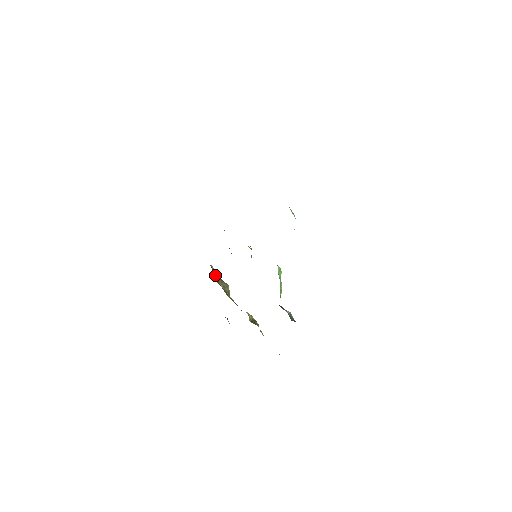
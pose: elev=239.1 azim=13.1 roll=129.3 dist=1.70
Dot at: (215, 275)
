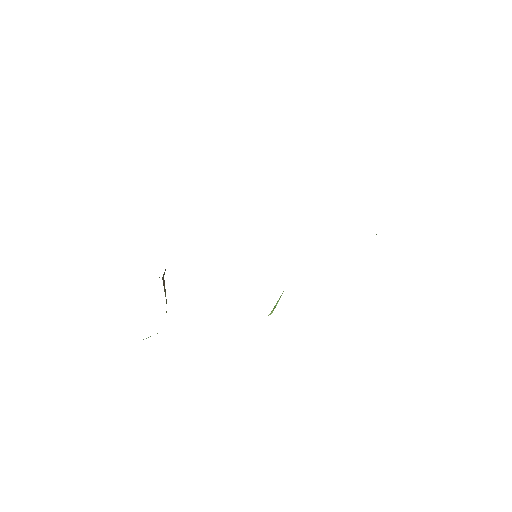
Dot at: (163, 277)
